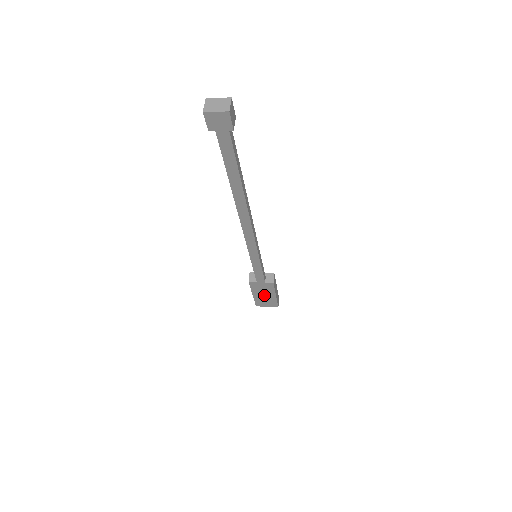
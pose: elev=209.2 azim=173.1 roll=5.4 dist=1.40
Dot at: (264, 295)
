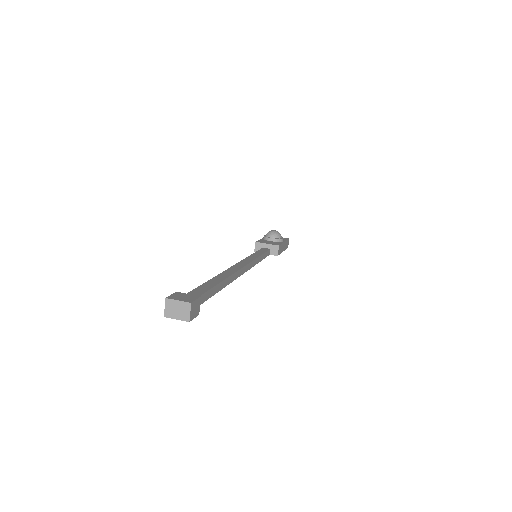
Dot at: occluded
